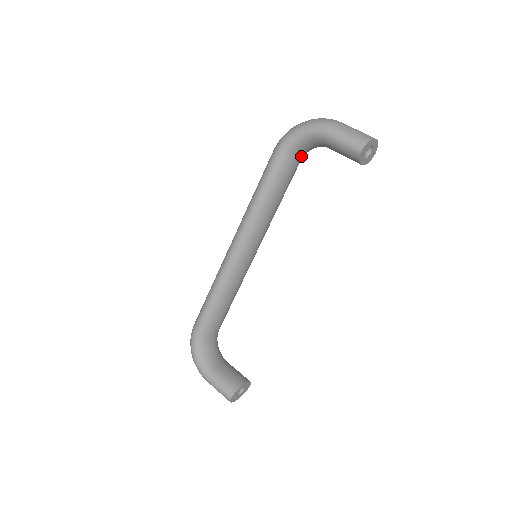
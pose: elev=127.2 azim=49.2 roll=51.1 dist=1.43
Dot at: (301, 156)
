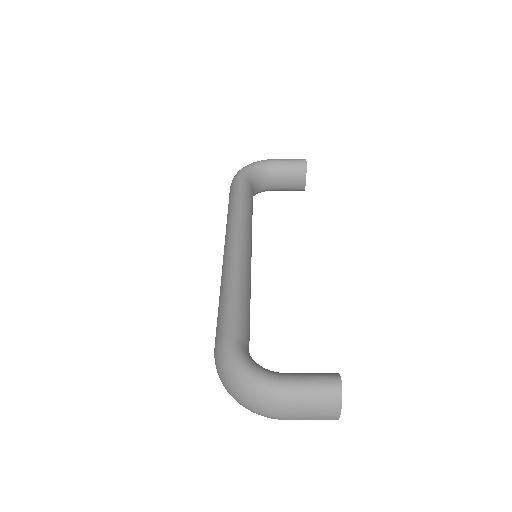
Dot at: (253, 191)
